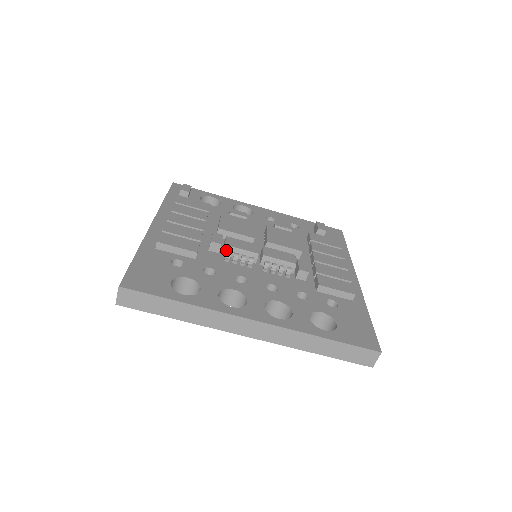
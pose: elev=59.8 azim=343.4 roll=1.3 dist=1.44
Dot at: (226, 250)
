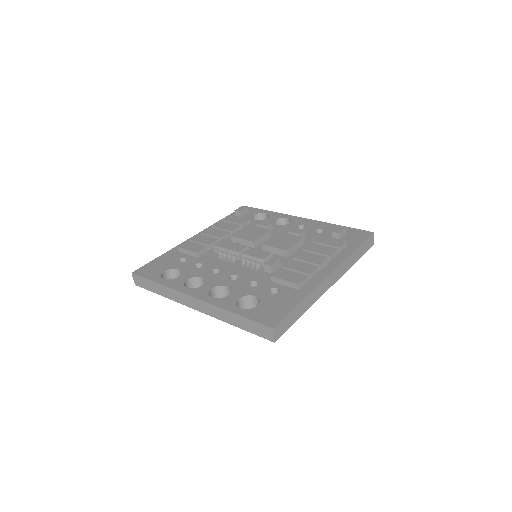
Dot at: (221, 251)
